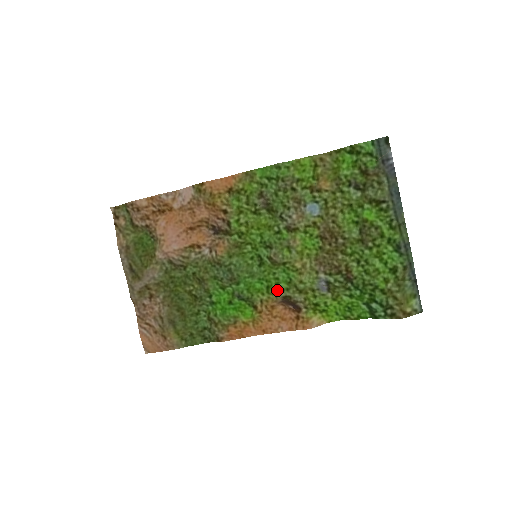
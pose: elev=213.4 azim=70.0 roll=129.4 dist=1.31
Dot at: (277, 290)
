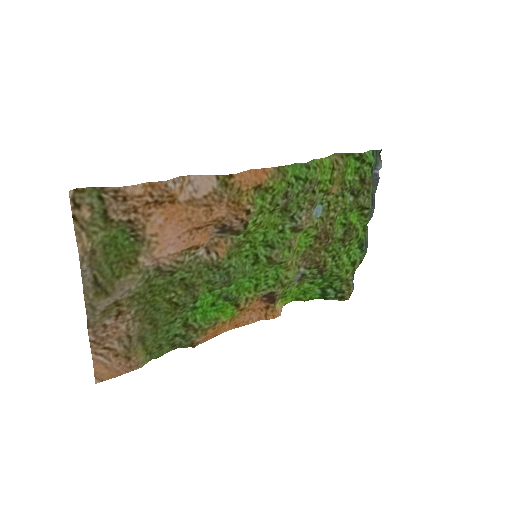
Dot at: (264, 287)
